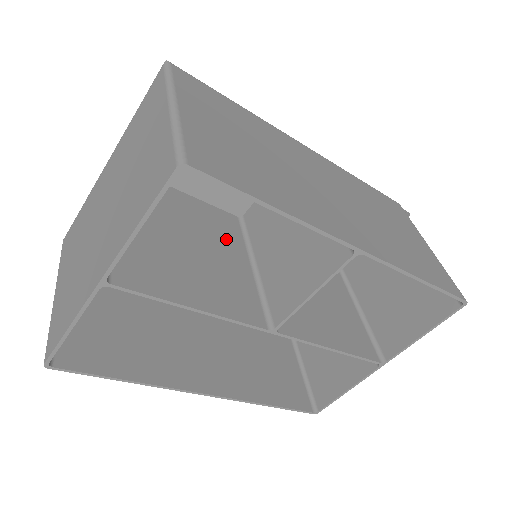
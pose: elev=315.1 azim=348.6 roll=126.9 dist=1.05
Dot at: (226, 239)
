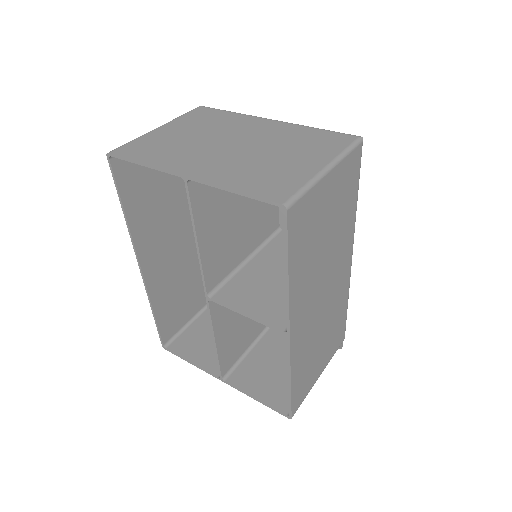
Dot at: (258, 229)
